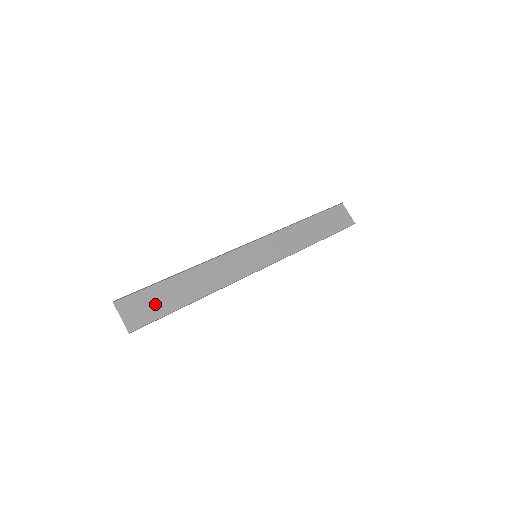
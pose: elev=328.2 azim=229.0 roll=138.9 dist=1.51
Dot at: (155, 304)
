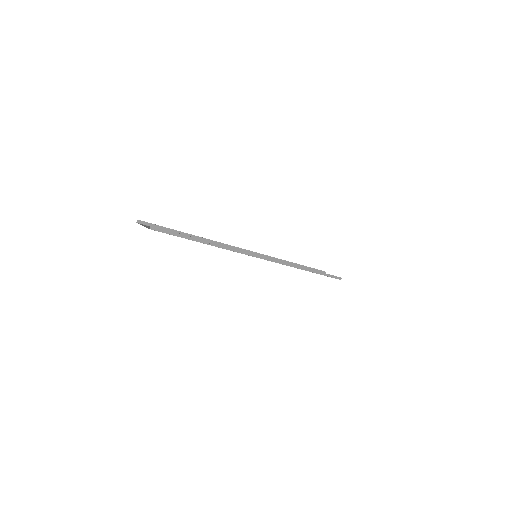
Dot at: occluded
